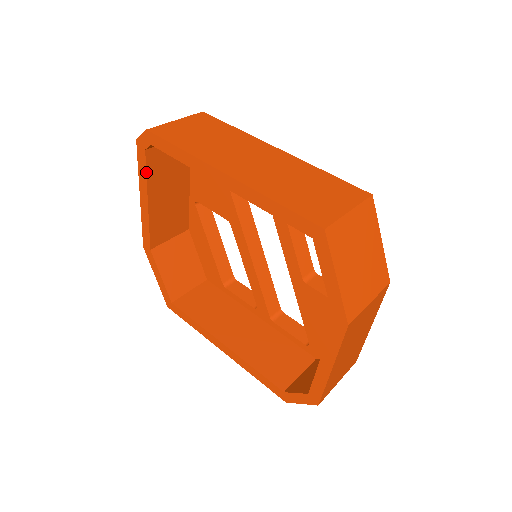
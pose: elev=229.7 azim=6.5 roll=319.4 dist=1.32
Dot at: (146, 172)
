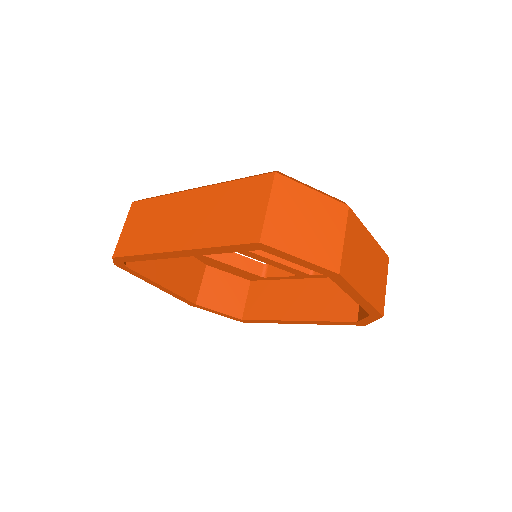
Dot at: (140, 275)
